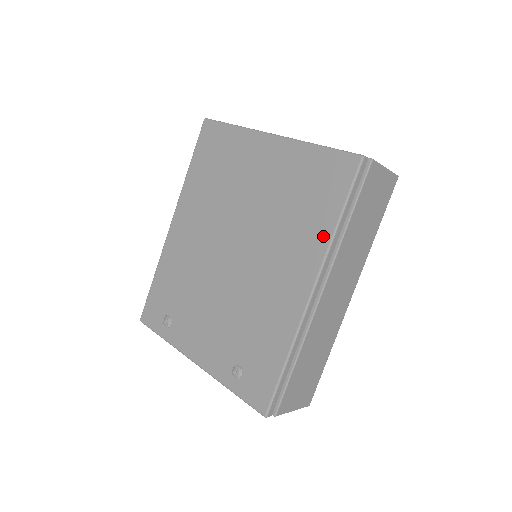
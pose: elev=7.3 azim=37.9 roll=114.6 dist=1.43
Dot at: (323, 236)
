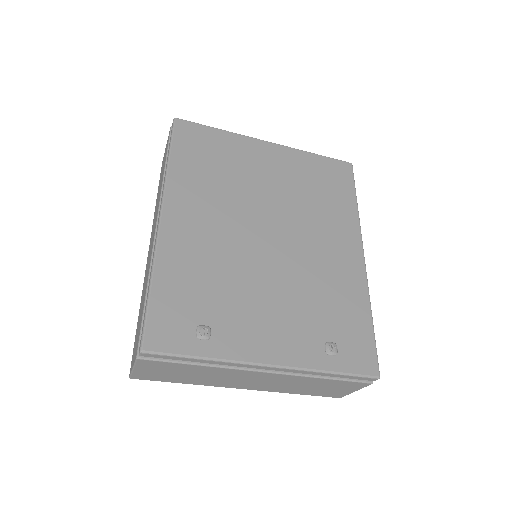
Dot at: (352, 214)
